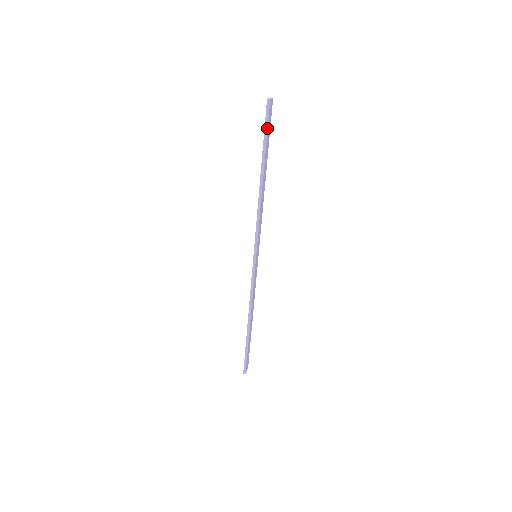
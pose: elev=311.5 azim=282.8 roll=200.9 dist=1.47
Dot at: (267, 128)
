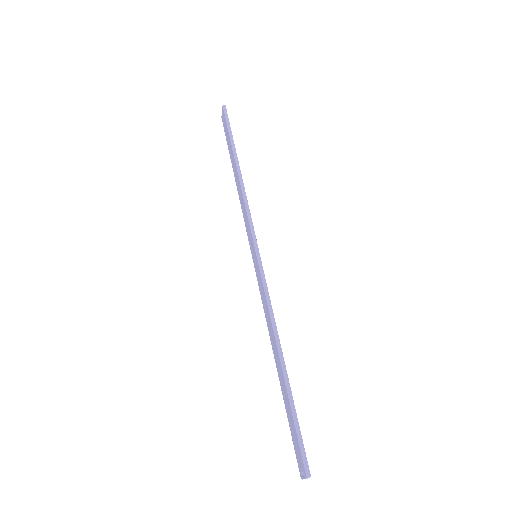
Dot at: (229, 124)
